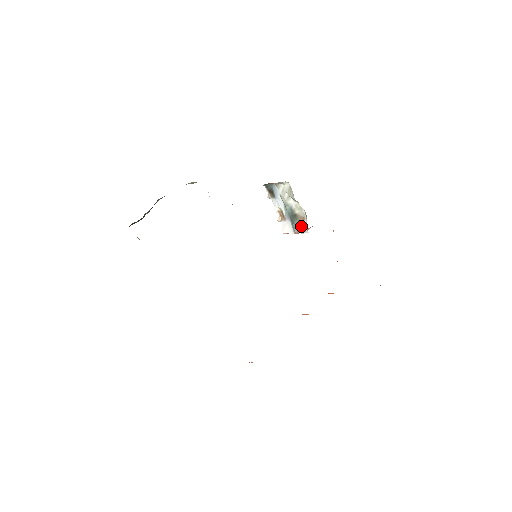
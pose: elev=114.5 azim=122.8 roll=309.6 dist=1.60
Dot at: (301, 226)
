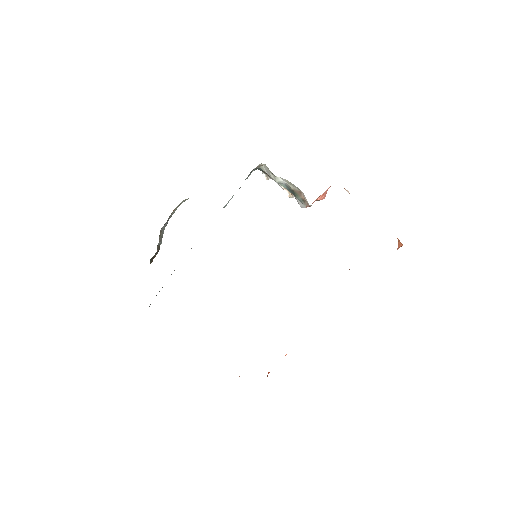
Dot at: (305, 200)
